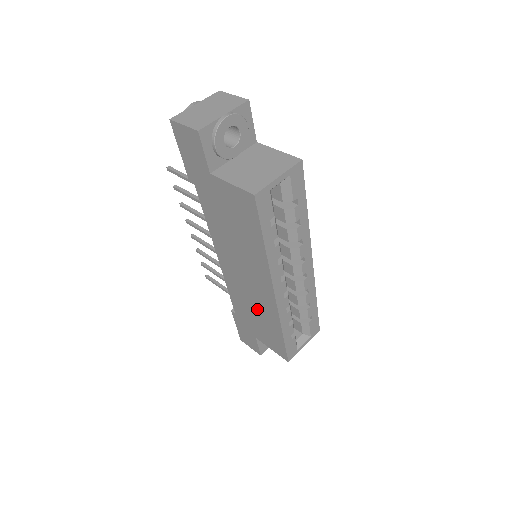
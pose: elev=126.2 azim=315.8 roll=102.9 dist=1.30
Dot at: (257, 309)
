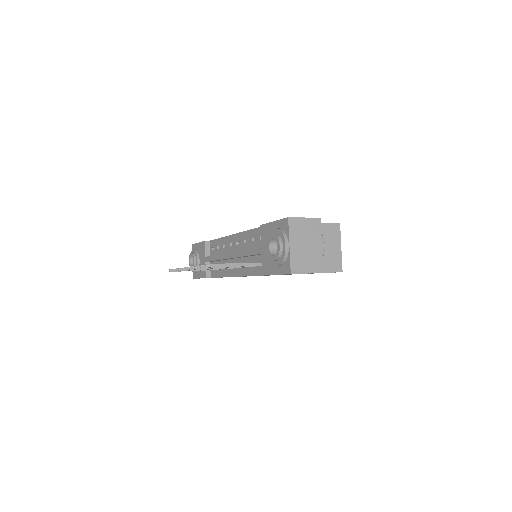
Dot at: occluded
